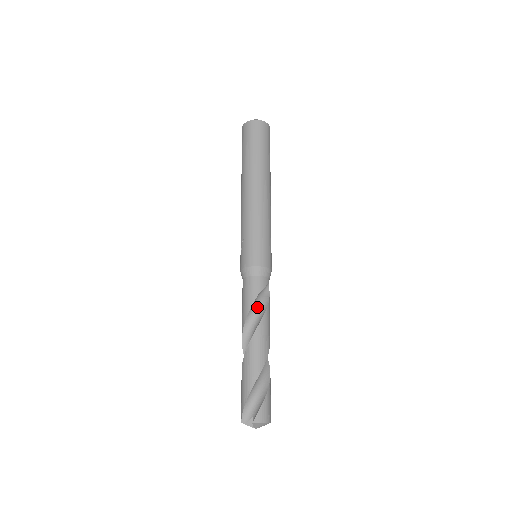
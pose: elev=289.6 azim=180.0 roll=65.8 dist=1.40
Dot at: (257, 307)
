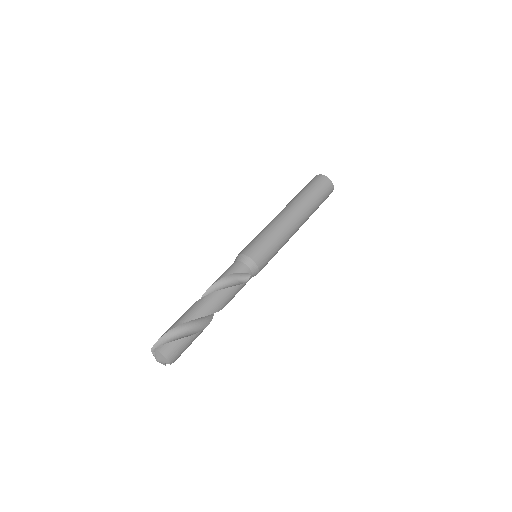
Dot at: (227, 283)
